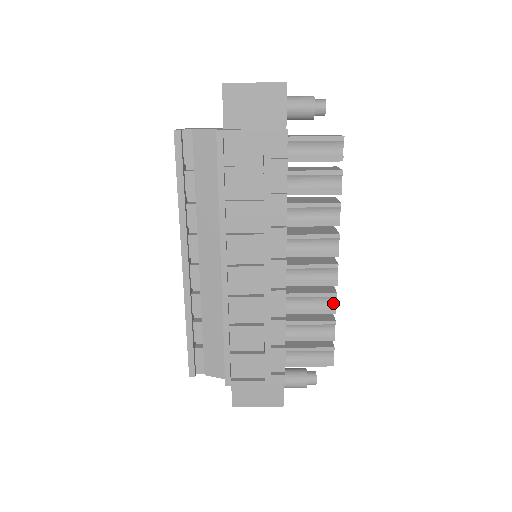
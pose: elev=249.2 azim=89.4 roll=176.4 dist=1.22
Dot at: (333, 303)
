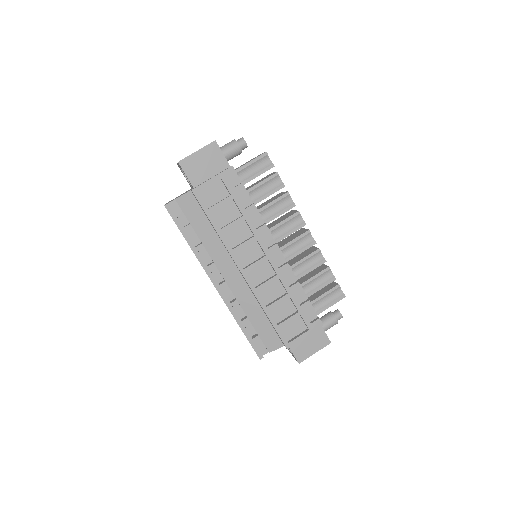
Dot at: (321, 256)
